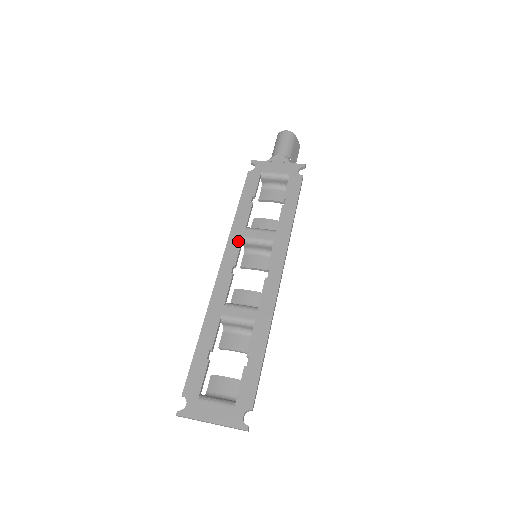
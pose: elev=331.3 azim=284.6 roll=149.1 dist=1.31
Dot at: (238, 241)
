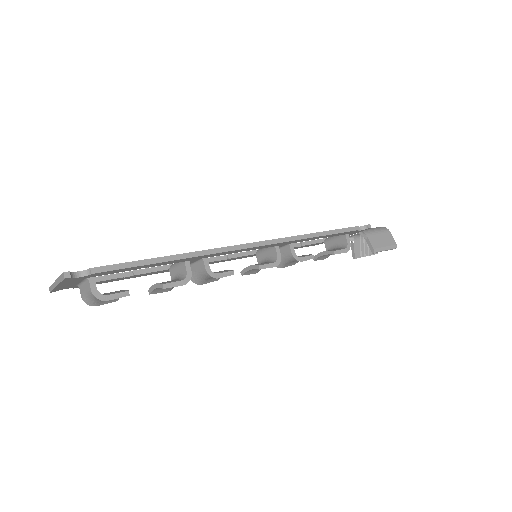
Dot at: (252, 251)
